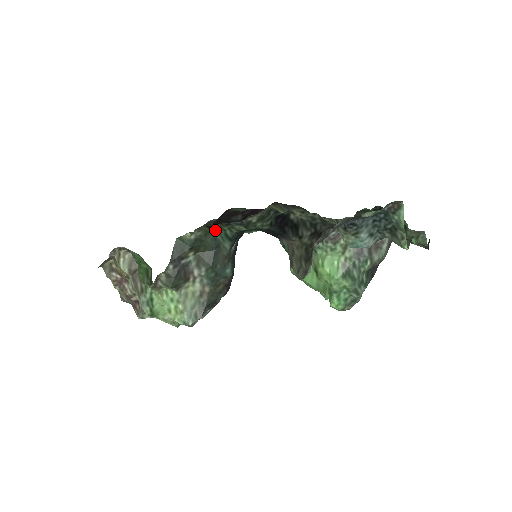
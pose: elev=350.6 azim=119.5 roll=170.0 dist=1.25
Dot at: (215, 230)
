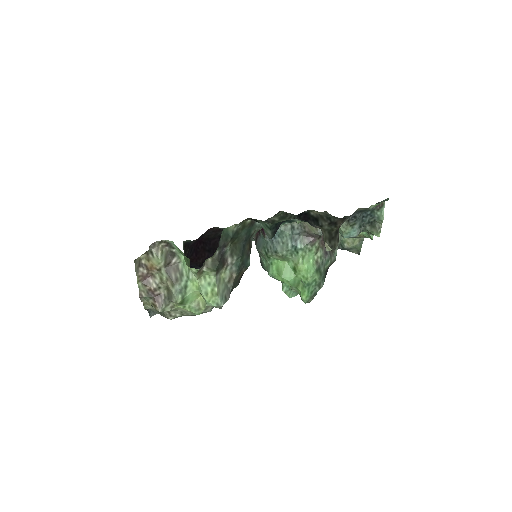
Dot at: (258, 222)
